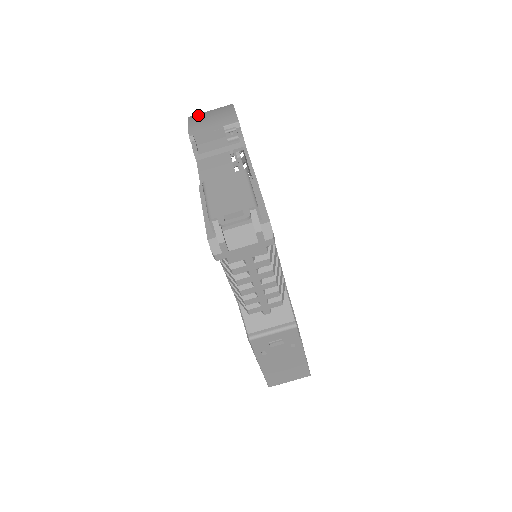
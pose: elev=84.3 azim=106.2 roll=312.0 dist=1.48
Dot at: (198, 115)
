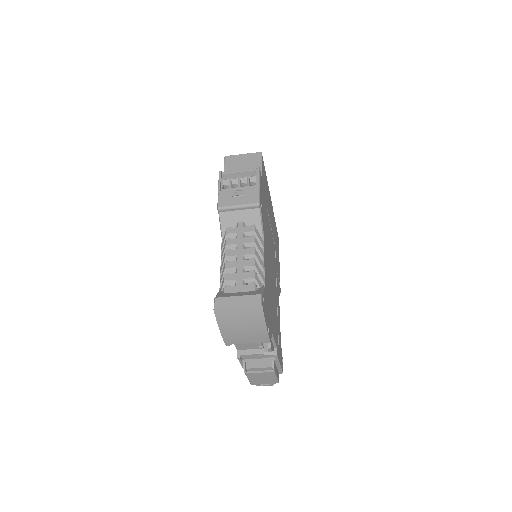
Dot at: (226, 317)
